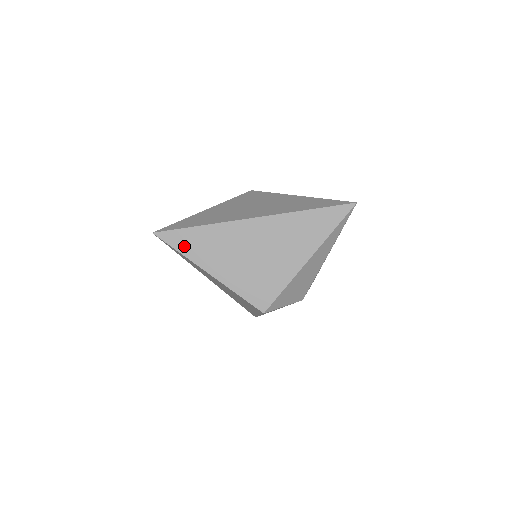
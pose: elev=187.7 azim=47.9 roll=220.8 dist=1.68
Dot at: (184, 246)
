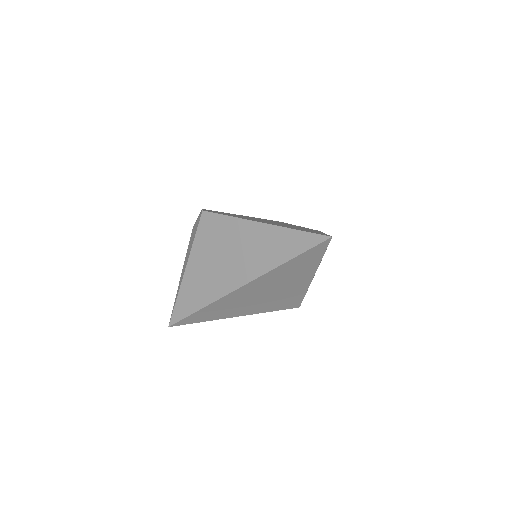
Dot at: (201, 319)
